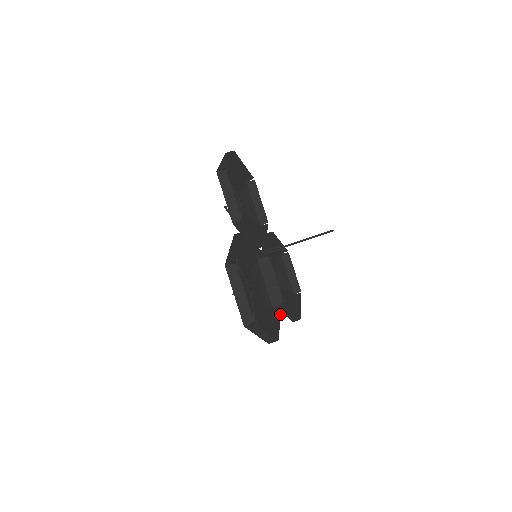
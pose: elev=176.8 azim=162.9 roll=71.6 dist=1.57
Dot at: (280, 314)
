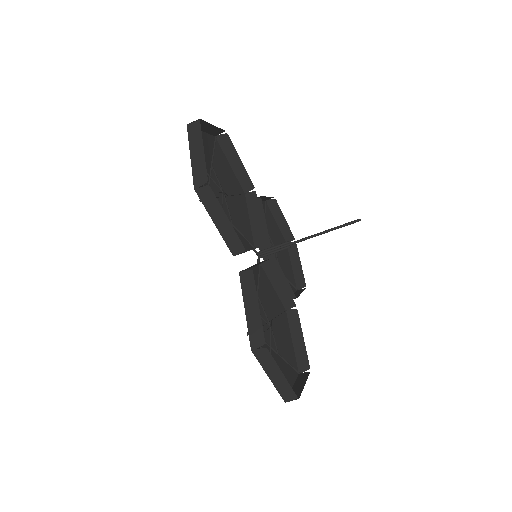
Dot at: (300, 323)
